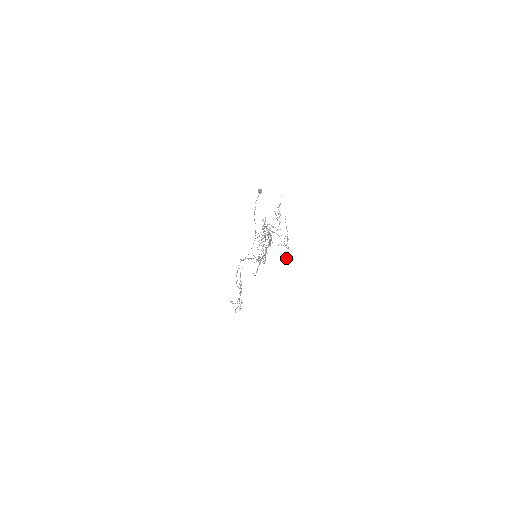
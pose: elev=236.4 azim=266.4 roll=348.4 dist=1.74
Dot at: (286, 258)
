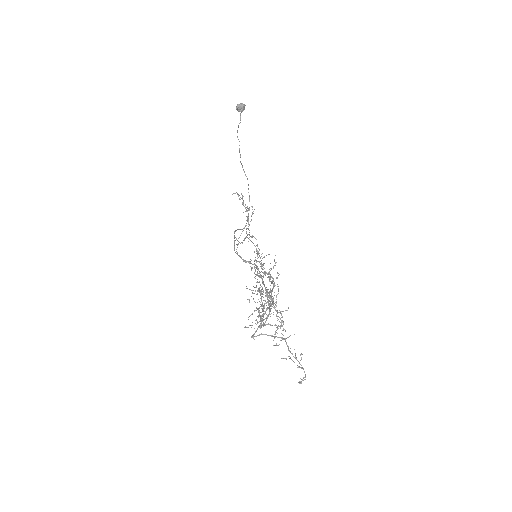
Dot at: (301, 382)
